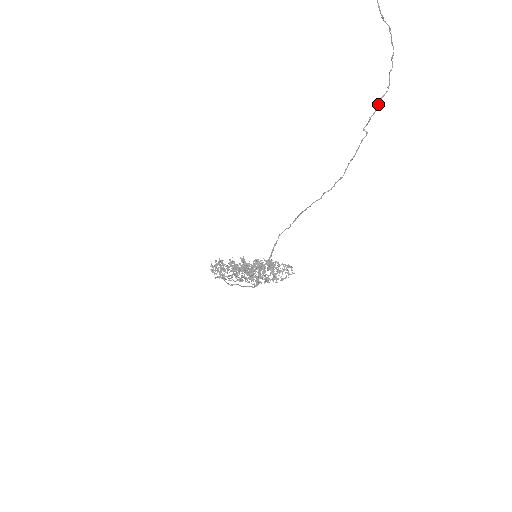
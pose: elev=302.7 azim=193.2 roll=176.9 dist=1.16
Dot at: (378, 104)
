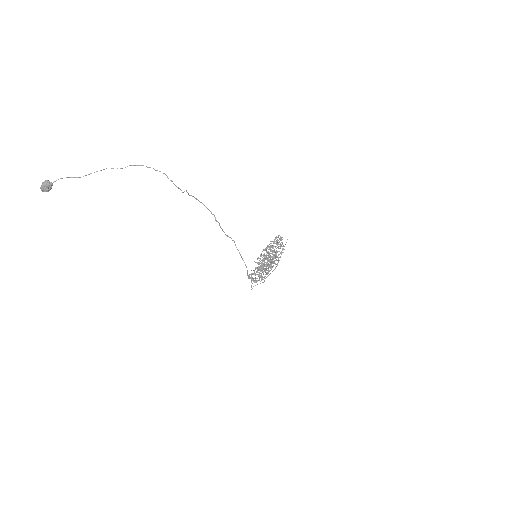
Dot at: occluded
